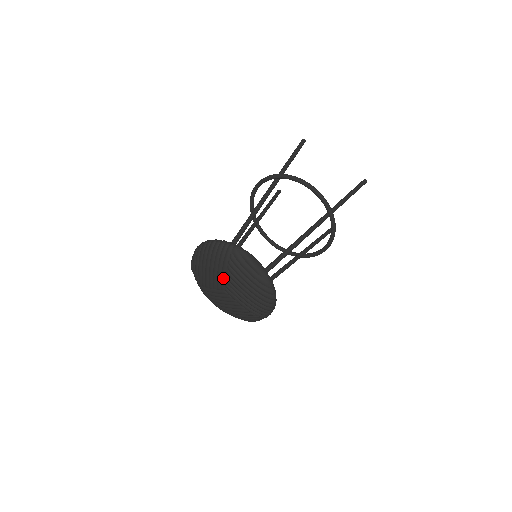
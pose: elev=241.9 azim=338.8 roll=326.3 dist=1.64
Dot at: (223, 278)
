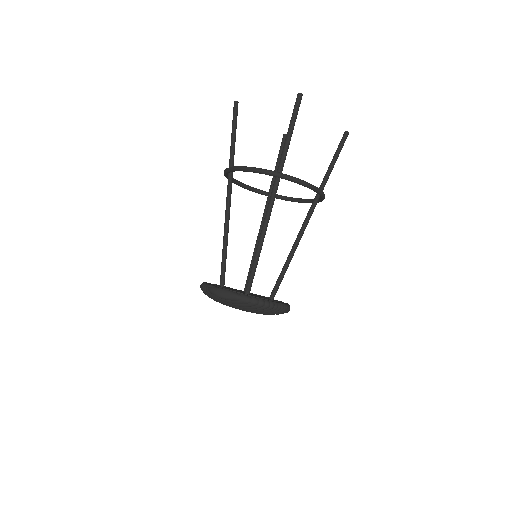
Dot at: occluded
